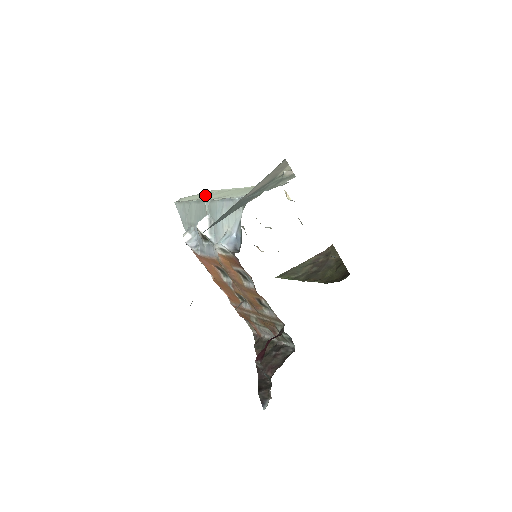
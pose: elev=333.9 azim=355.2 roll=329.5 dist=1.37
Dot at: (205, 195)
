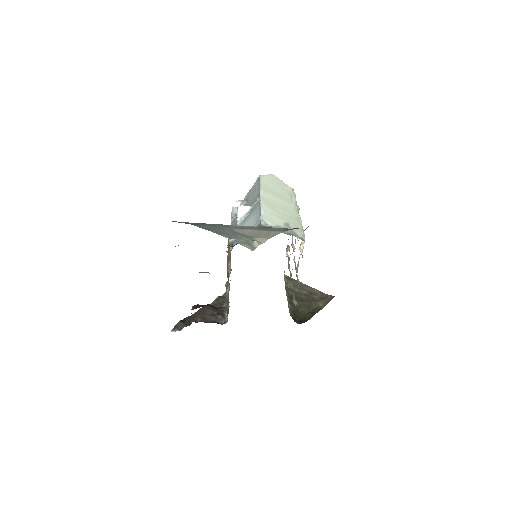
Dot at: (278, 190)
